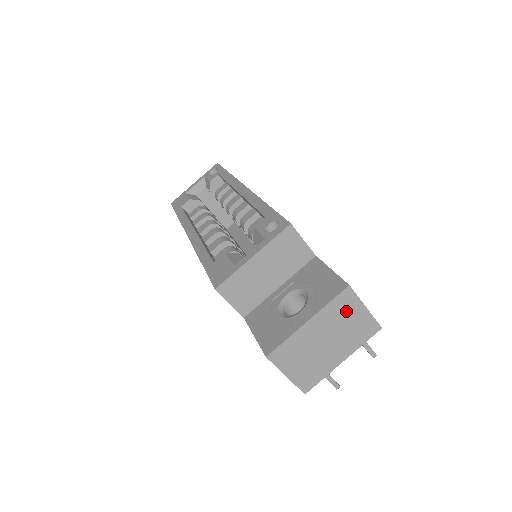
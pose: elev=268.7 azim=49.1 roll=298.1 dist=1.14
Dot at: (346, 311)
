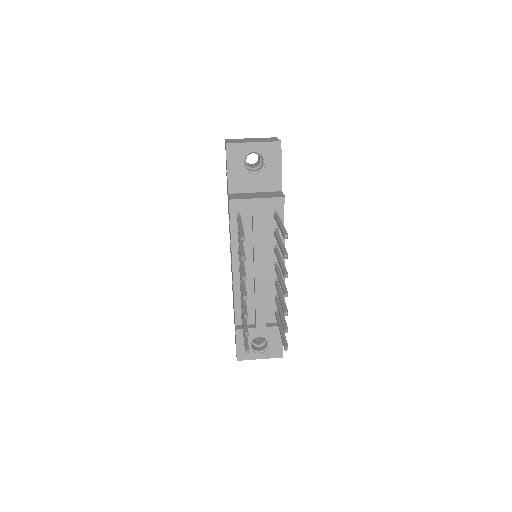
Dot at: occluded
